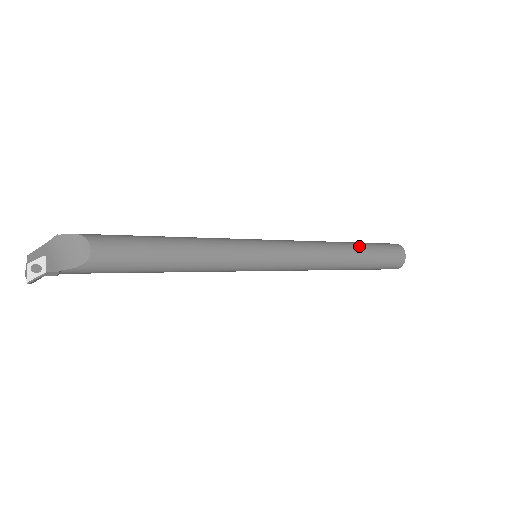
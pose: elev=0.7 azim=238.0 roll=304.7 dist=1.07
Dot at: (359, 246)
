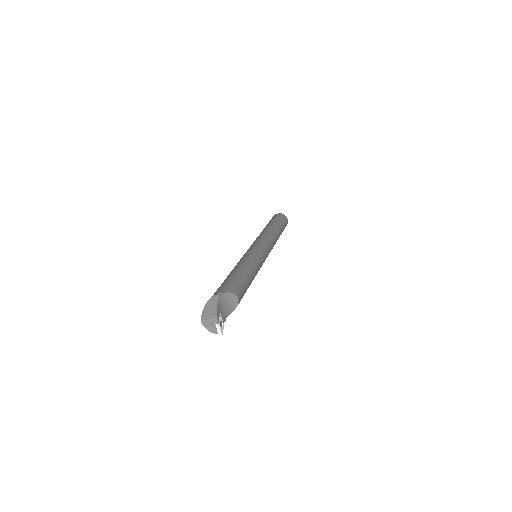
Dot at: (280, 228)
